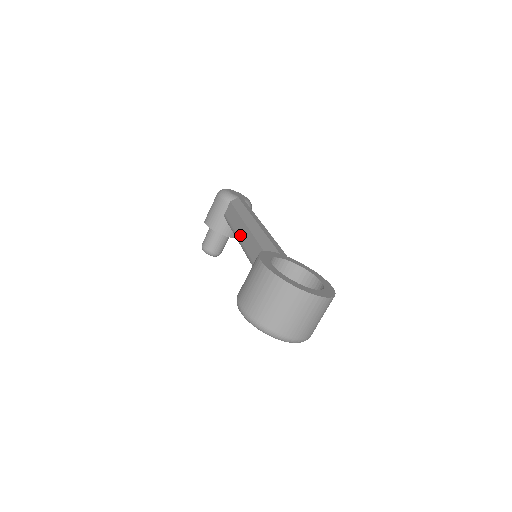
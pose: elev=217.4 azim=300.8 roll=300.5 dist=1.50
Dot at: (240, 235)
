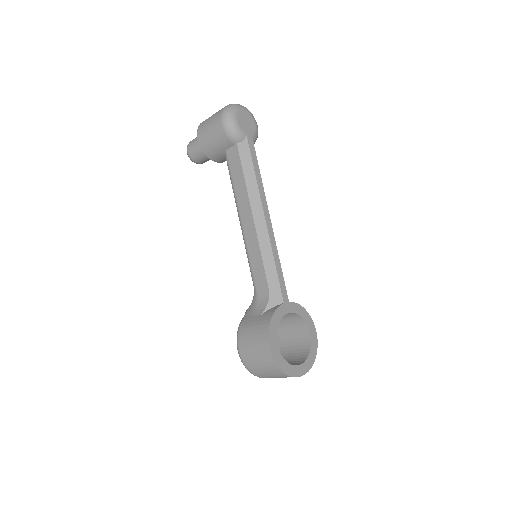
Dot at: (244, 223)
